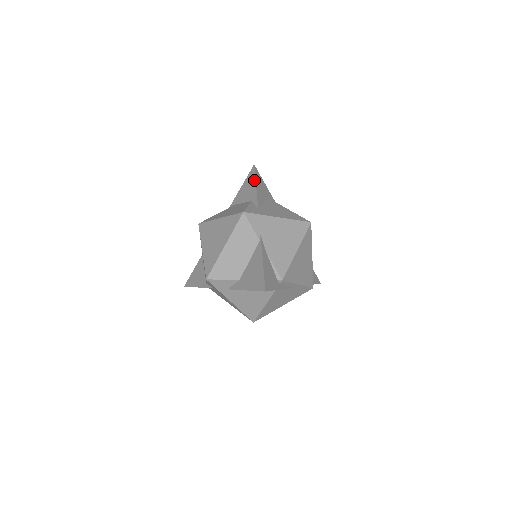
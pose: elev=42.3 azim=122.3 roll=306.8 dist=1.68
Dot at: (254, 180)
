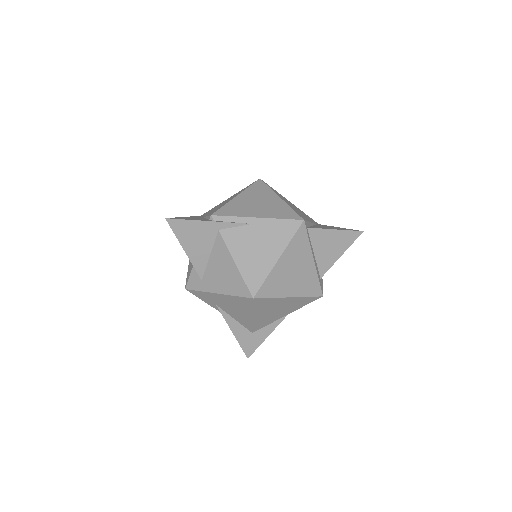
Dot at: occluded
